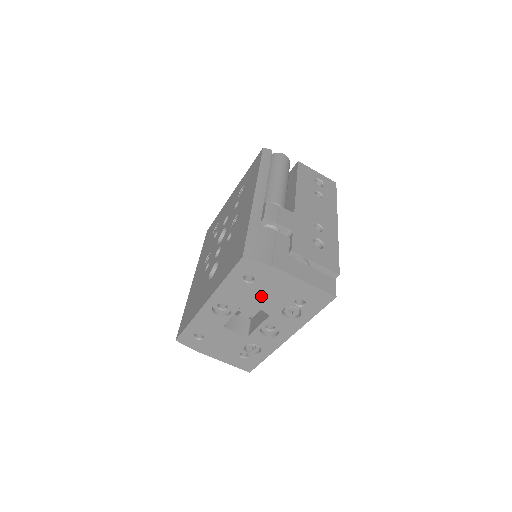
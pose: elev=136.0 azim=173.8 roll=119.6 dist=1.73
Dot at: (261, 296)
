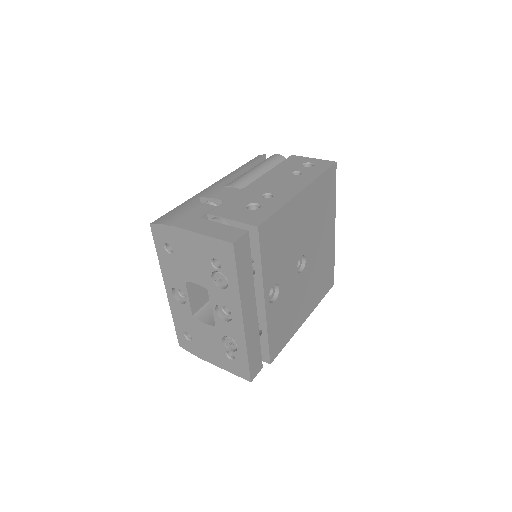
Dot at: (188, 266)
